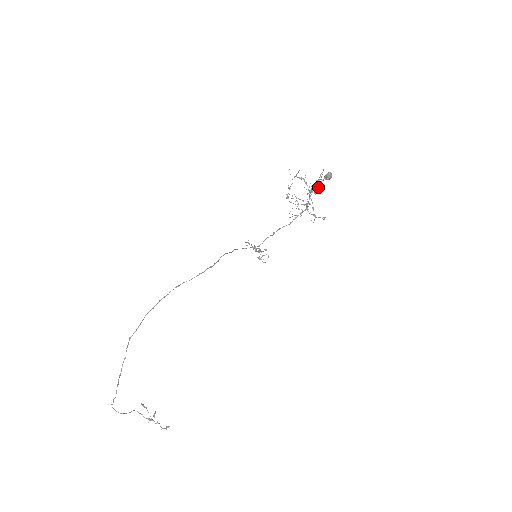
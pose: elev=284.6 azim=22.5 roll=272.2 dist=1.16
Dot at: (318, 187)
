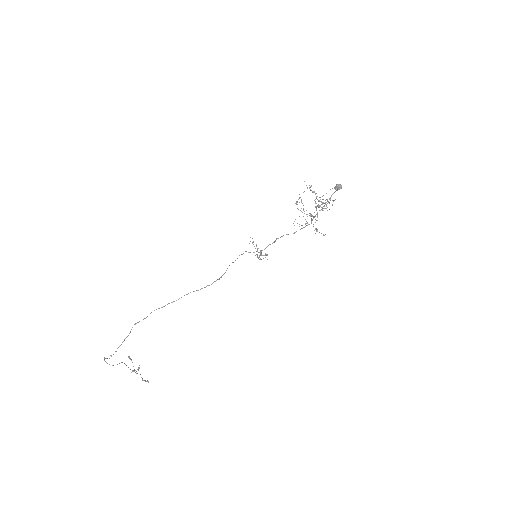
Dot at: occluded
